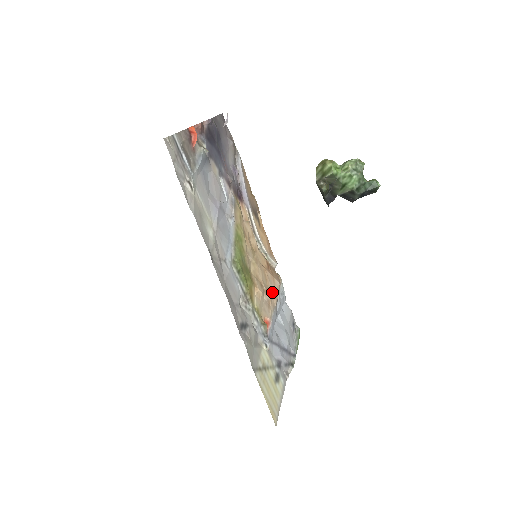
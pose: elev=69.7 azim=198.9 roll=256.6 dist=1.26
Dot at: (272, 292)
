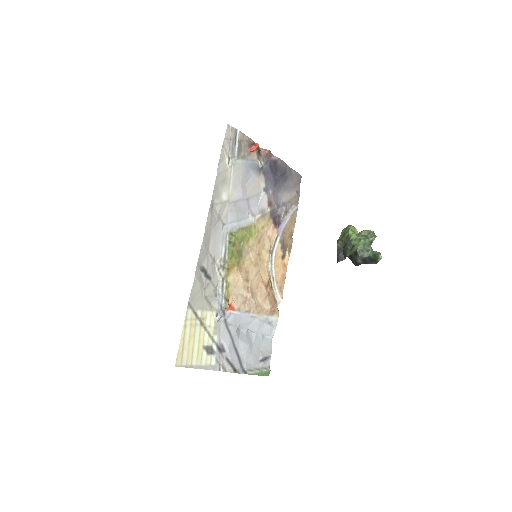
Dot at: (256, 301)
